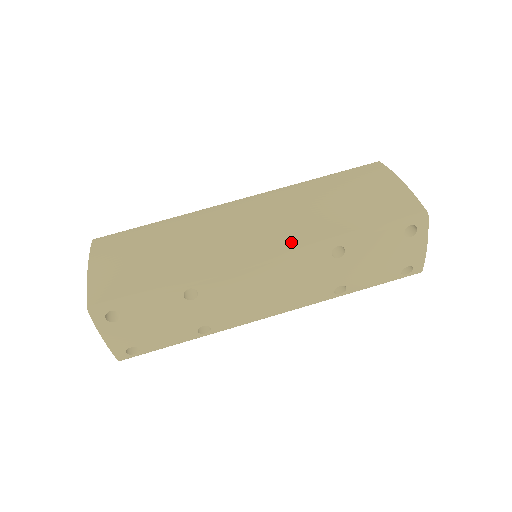
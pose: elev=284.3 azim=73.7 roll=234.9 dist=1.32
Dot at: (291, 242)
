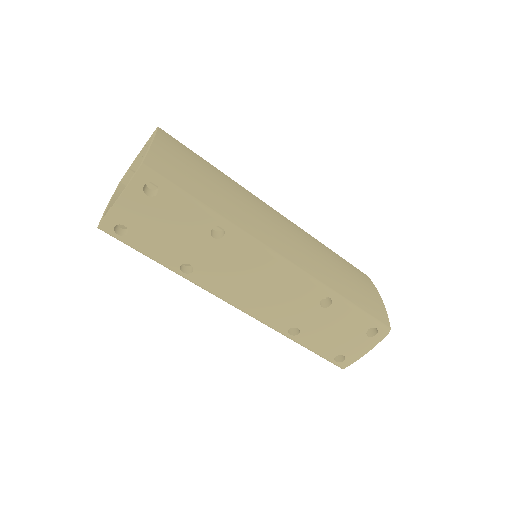
Dot at: (307, 267)
